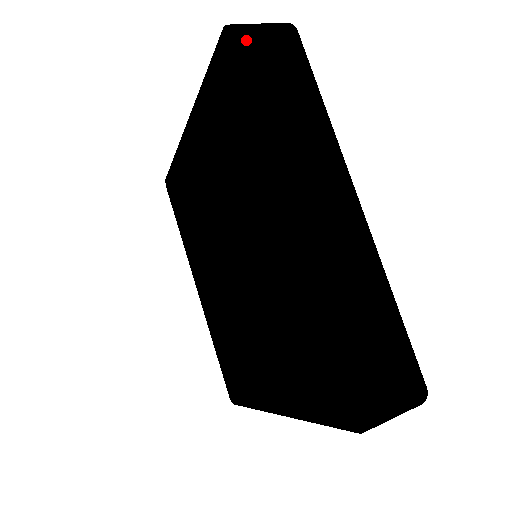
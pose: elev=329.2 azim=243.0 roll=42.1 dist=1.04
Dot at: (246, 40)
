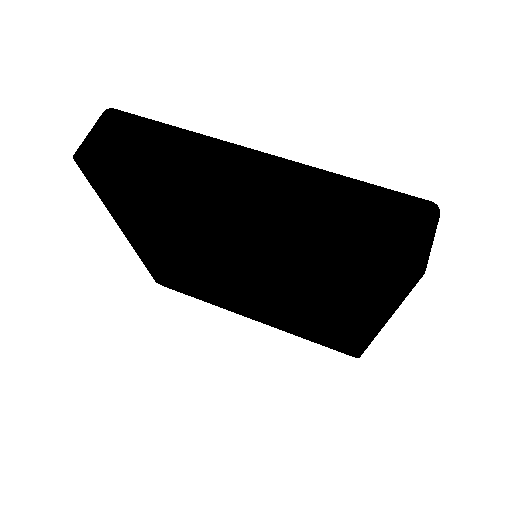
Dot at: (93, 150)
